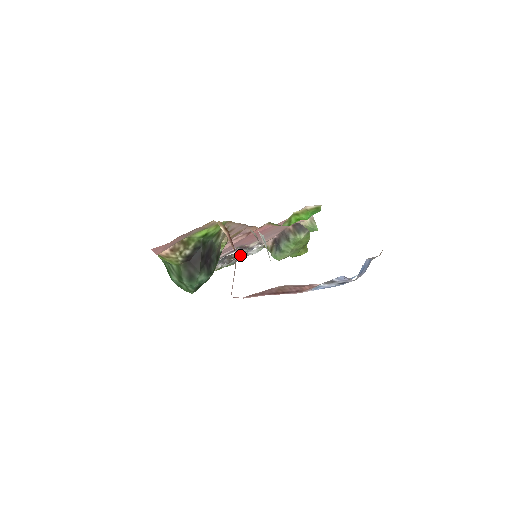
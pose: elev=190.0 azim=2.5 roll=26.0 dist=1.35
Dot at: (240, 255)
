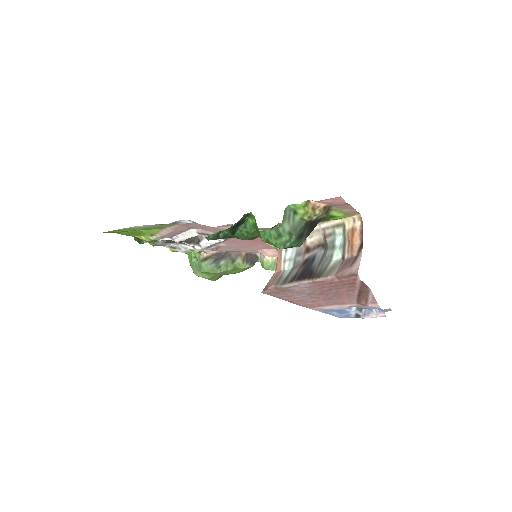
Dot at: (192, 244)
